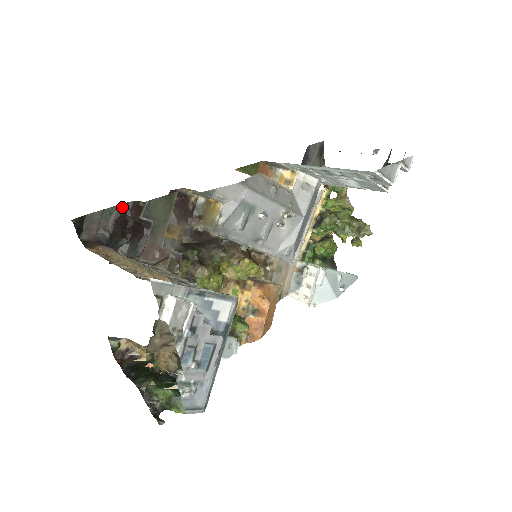
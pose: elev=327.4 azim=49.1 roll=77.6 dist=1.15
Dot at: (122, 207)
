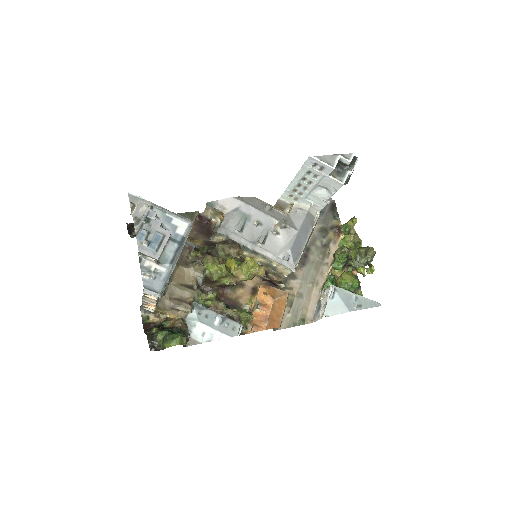
Dot at: occluded
